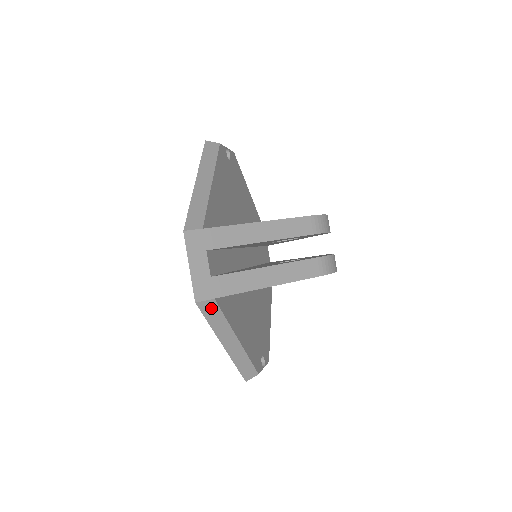
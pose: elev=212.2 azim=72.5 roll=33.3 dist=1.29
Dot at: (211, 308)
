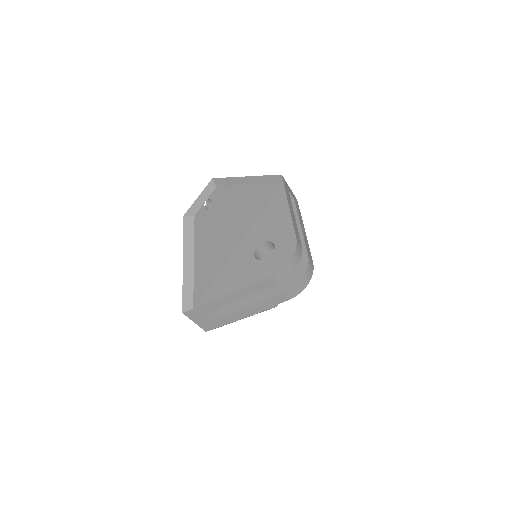
Dot at: (218, 327)
